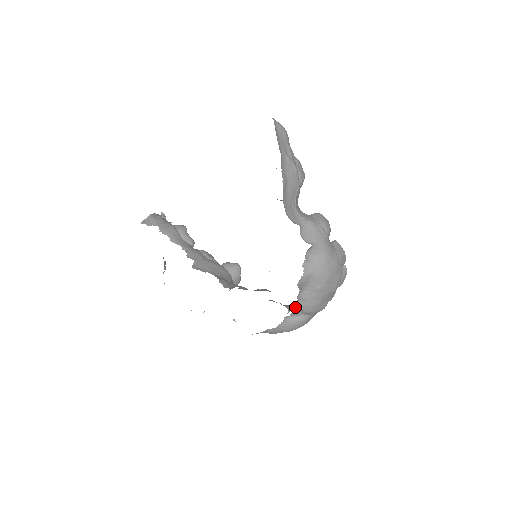
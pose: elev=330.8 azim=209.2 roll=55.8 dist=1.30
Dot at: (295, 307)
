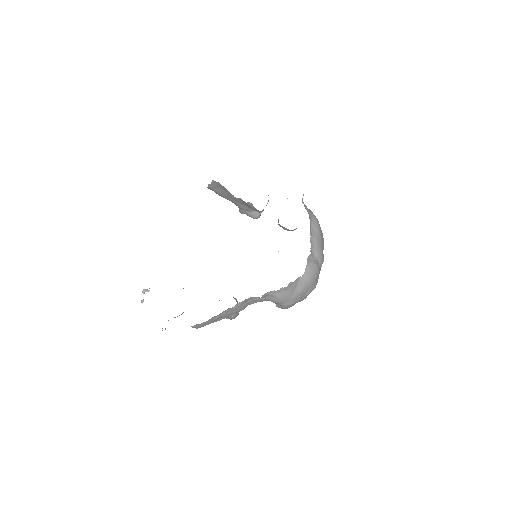
Dot at: (311, 245)
